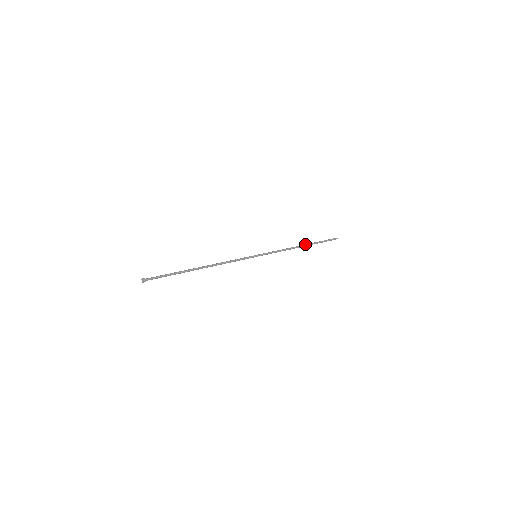
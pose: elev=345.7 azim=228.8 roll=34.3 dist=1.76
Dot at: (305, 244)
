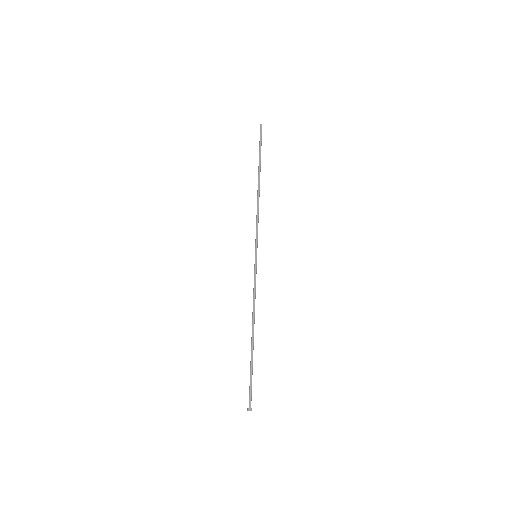
Dot at: (258, 178)
